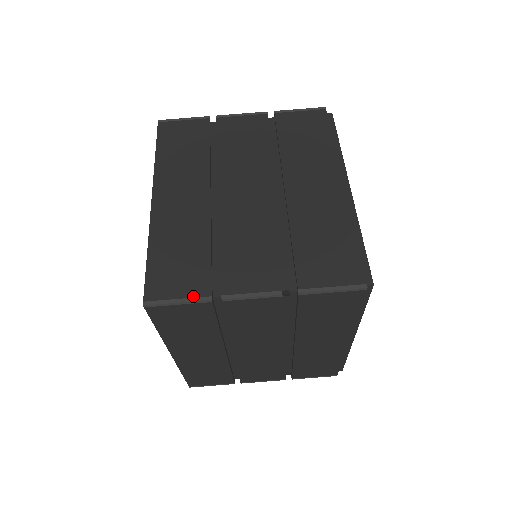
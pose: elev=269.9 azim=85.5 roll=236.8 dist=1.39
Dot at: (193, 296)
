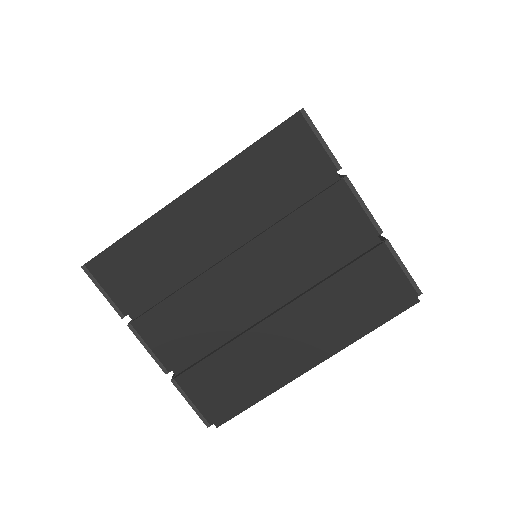
Dot at: (331, 152)
